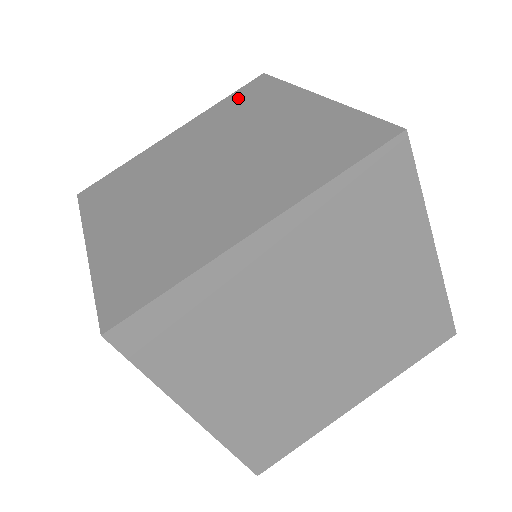
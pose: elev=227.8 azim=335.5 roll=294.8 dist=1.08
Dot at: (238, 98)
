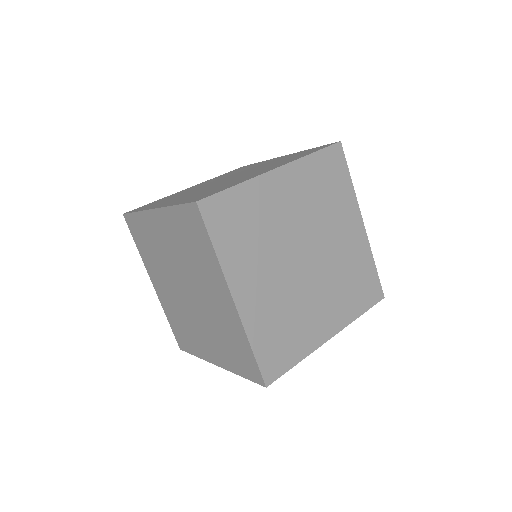
Dot at: (325, 166)
